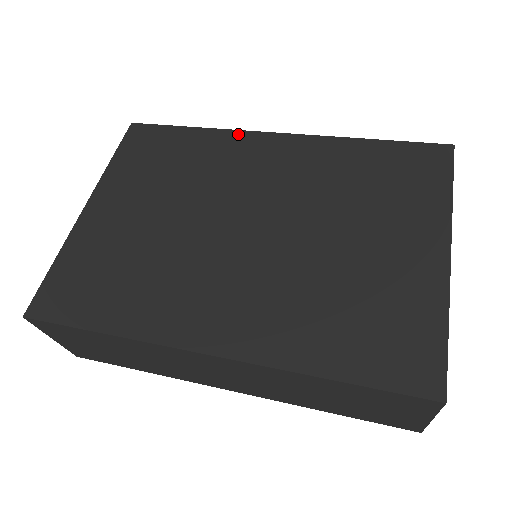
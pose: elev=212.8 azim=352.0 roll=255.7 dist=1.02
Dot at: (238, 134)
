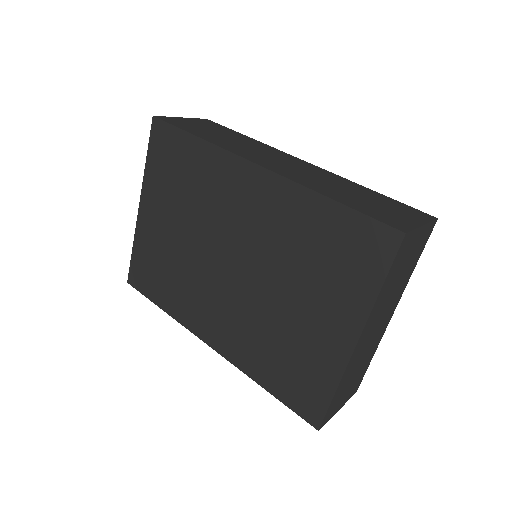
Dot at: (227, 156)
